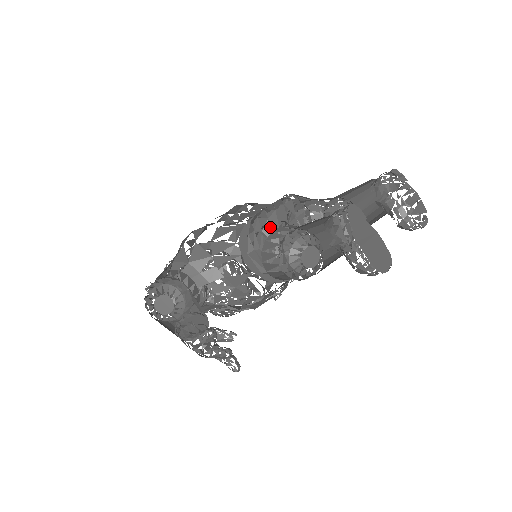
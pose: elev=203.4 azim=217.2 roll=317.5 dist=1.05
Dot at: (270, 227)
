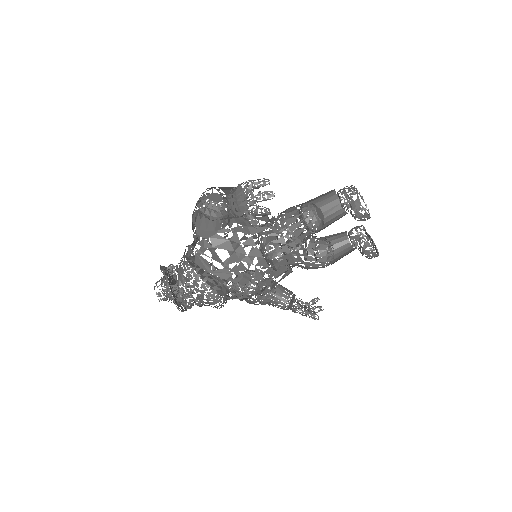
Dot at: occluded
